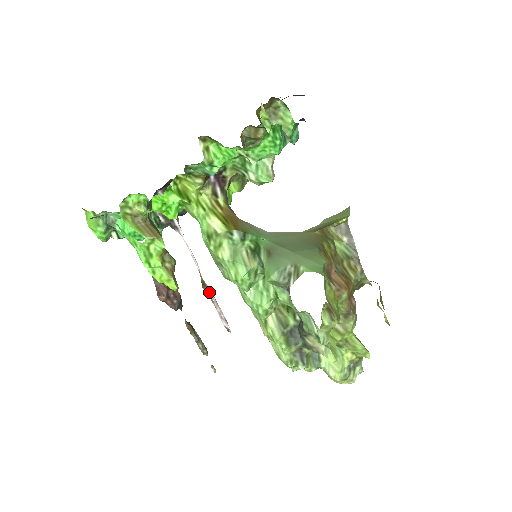
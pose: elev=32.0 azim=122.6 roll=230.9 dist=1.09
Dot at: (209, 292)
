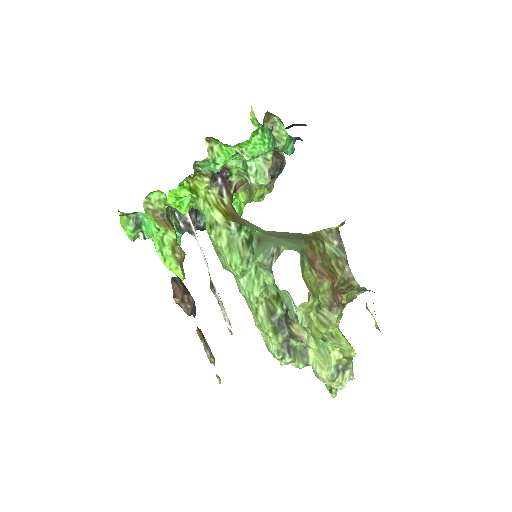
Dot at: (216, 293)
